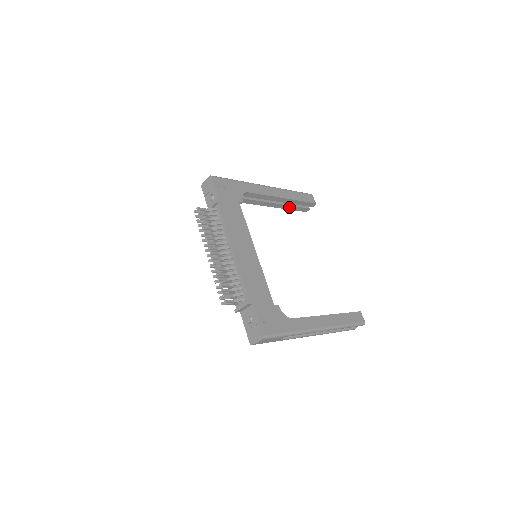
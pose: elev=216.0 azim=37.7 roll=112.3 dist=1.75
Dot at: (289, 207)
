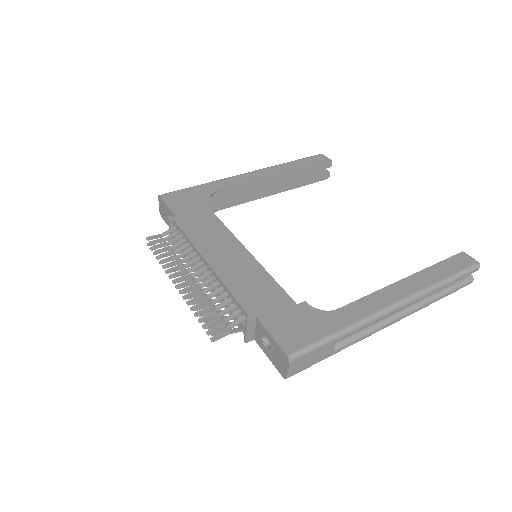
Dot at: (298, 183)
